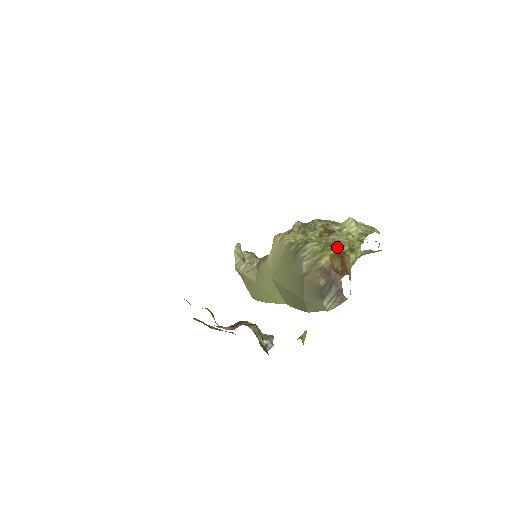
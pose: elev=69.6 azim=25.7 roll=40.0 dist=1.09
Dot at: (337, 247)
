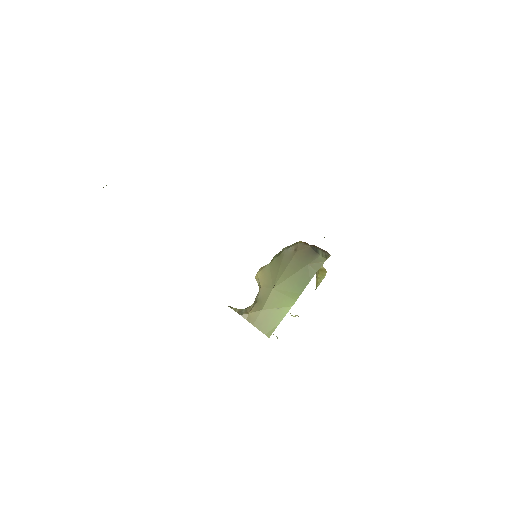
Dot at: occluded
